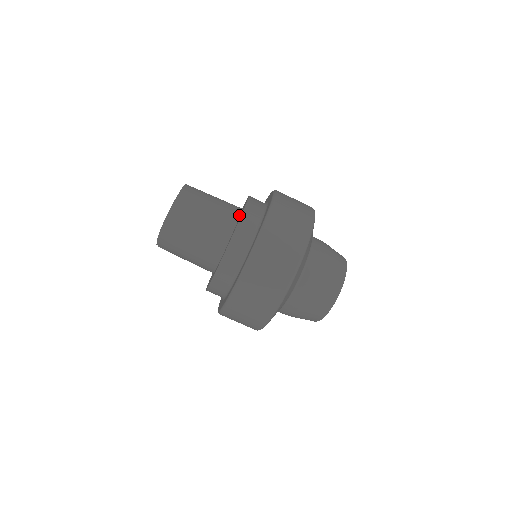
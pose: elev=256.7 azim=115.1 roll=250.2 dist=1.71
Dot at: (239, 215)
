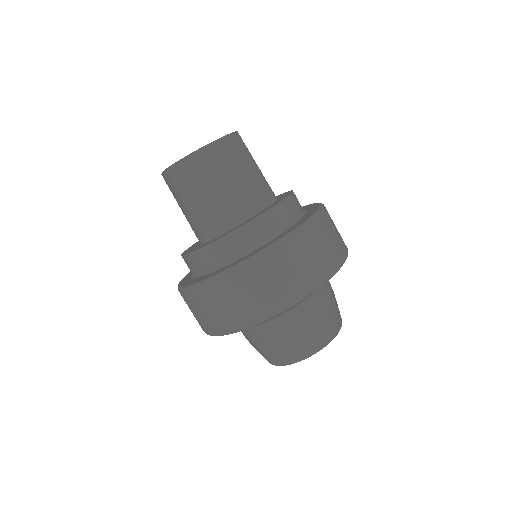
Dot at: (264, 207)
